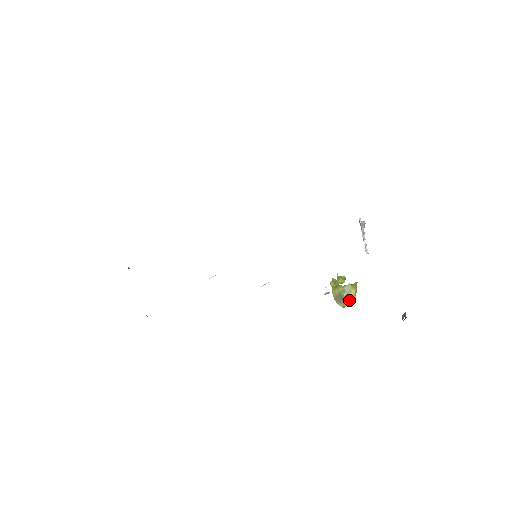
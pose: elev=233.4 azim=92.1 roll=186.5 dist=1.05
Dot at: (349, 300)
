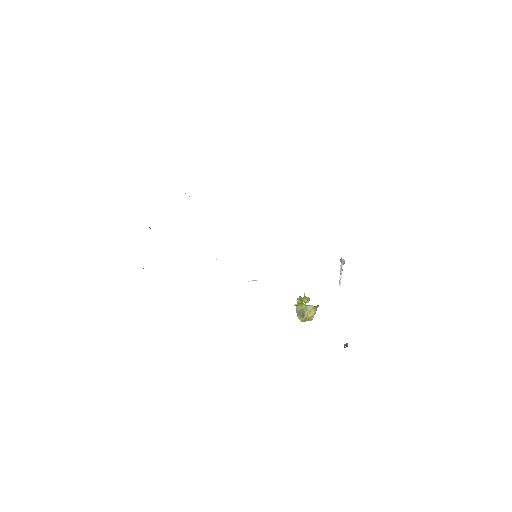
Dot at: (308, 318)
